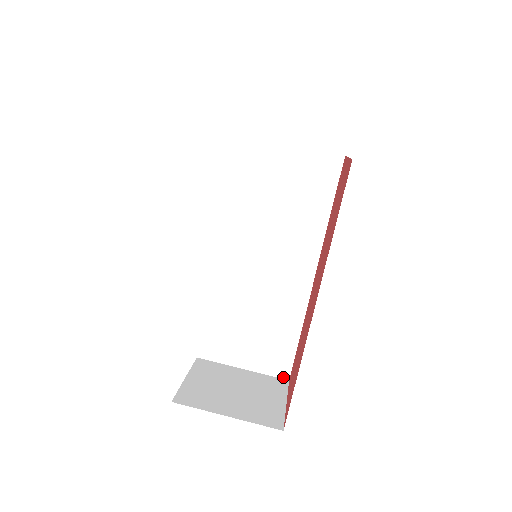
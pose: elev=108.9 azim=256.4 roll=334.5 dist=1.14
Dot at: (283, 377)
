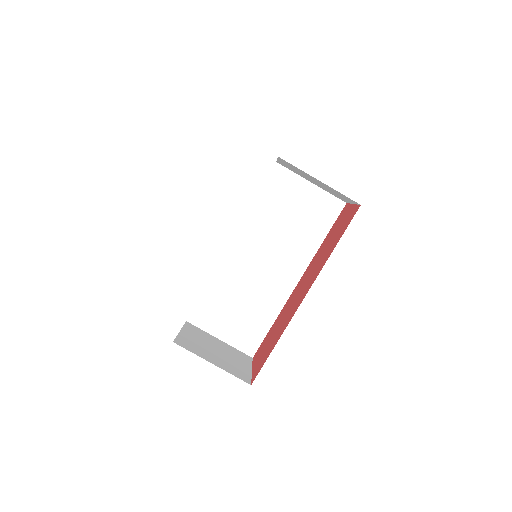
Dot at: (249, 354)
